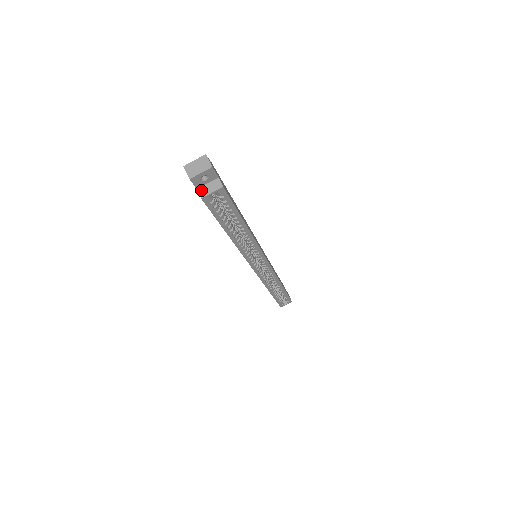
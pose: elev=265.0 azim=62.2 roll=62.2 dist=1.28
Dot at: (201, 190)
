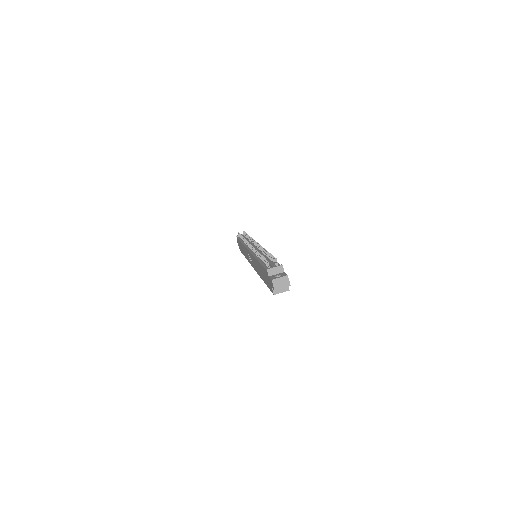
Dot at: occluded
